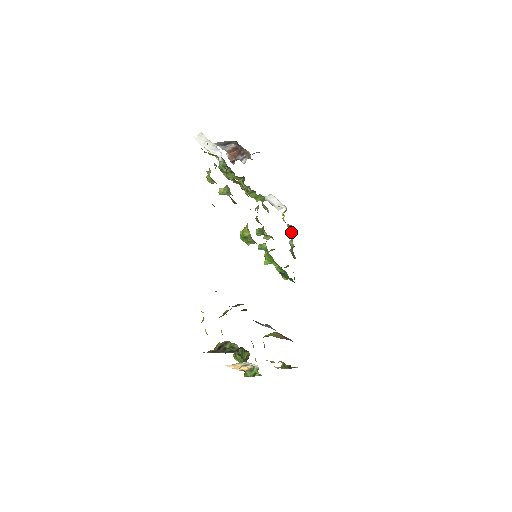
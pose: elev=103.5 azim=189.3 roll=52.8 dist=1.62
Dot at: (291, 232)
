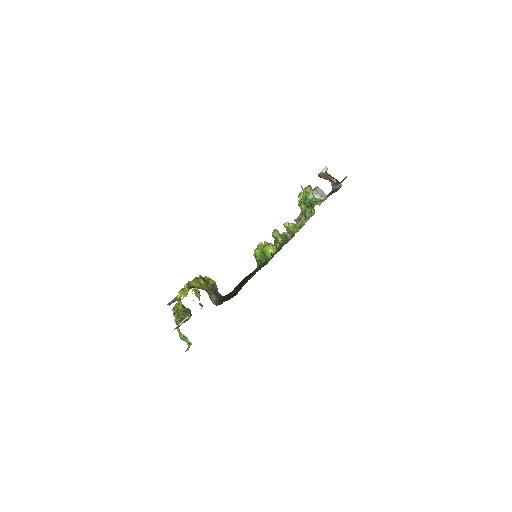
Dot at: occluded
